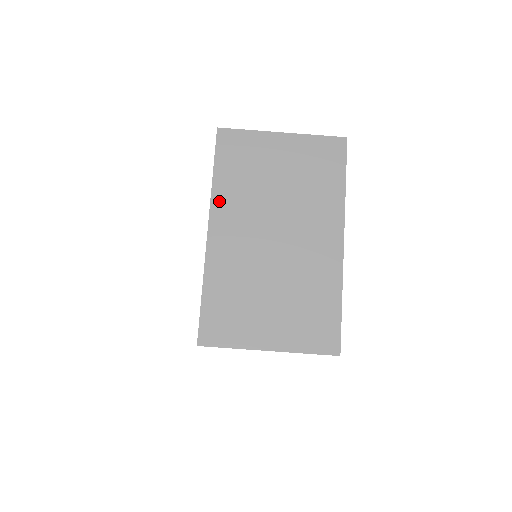
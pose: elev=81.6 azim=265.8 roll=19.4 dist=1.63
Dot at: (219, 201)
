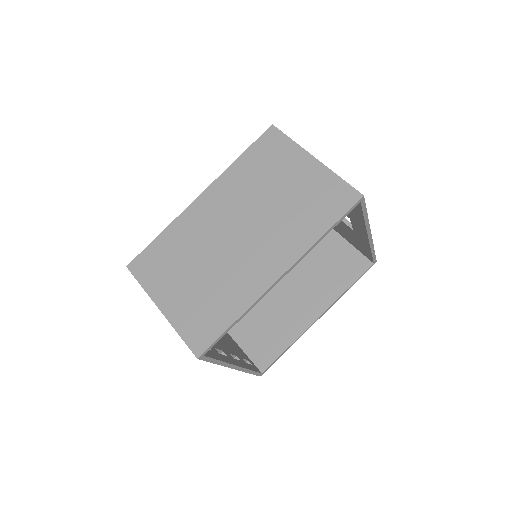
Dot at: (225, 179)
